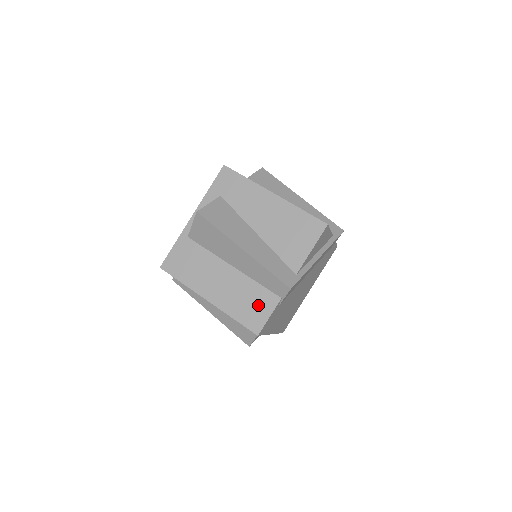
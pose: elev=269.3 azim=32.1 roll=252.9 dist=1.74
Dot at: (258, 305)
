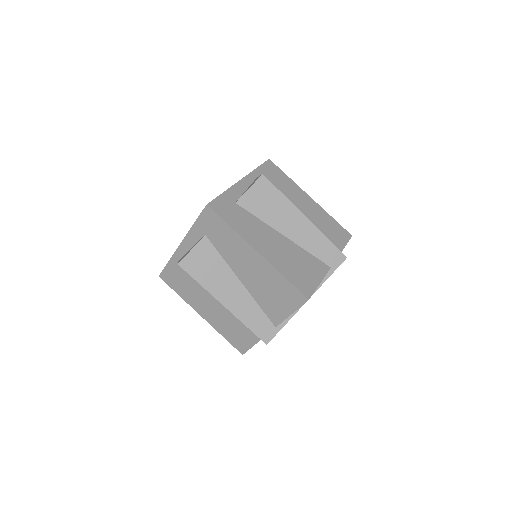
Dot at: (242, 336)
